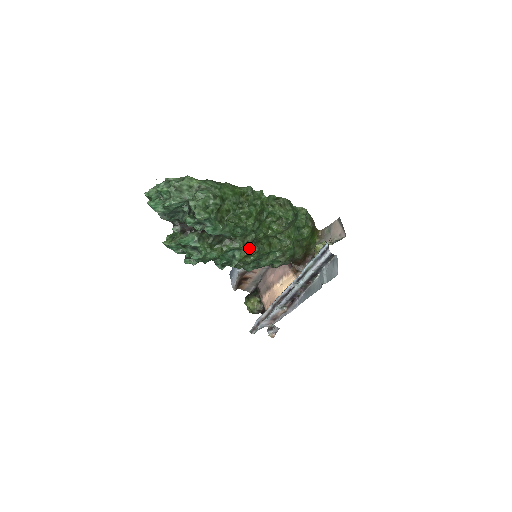
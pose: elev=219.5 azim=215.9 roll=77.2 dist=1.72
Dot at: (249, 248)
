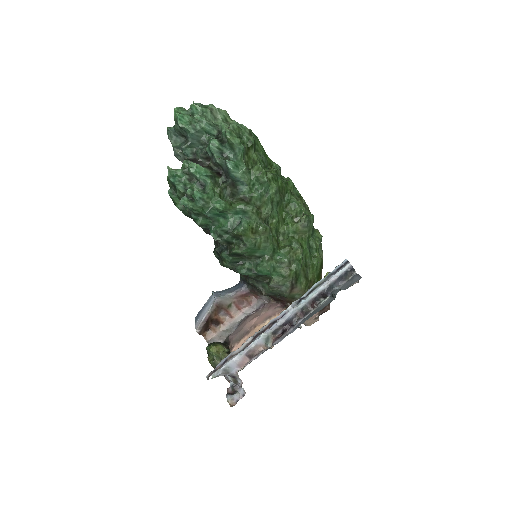
Dot at: (260, 223)
